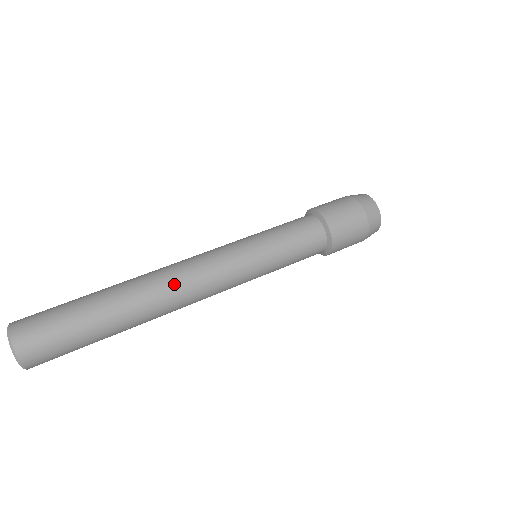
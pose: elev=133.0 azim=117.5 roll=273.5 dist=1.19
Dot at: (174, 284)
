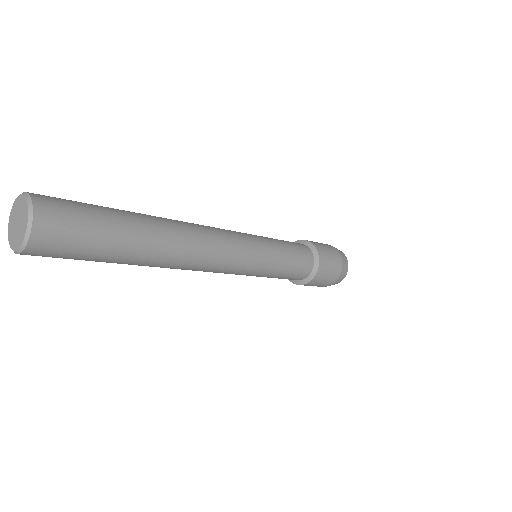
Dot at: (191, 223)
